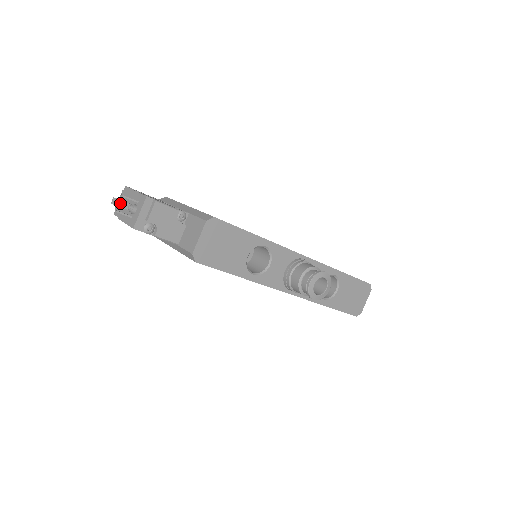
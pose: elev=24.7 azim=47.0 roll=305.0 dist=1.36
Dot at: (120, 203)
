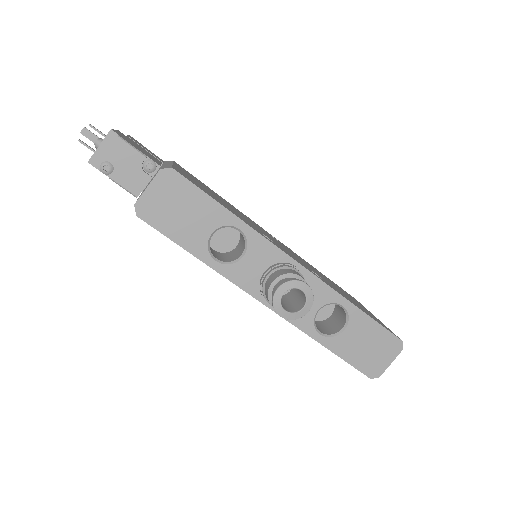
Dot at: (90, 135)
